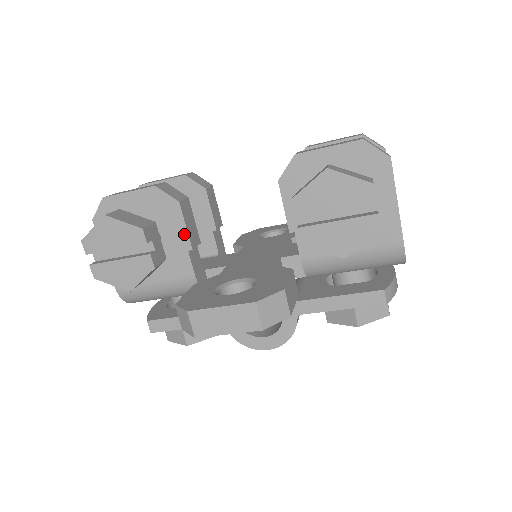
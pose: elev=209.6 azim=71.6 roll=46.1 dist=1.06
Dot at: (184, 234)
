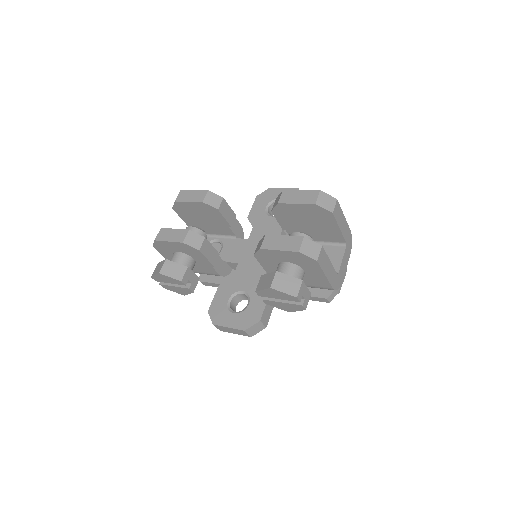
Dot at: (207, 261)
